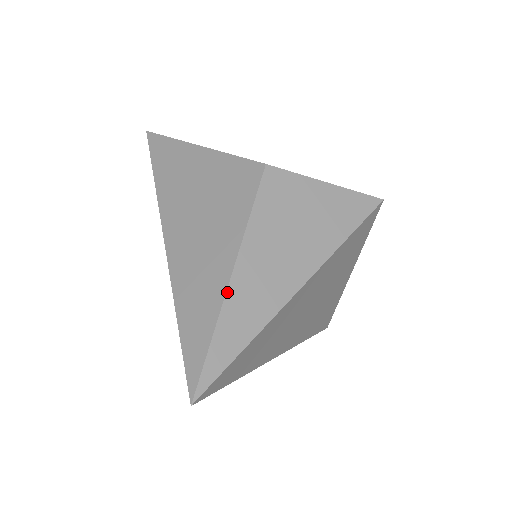
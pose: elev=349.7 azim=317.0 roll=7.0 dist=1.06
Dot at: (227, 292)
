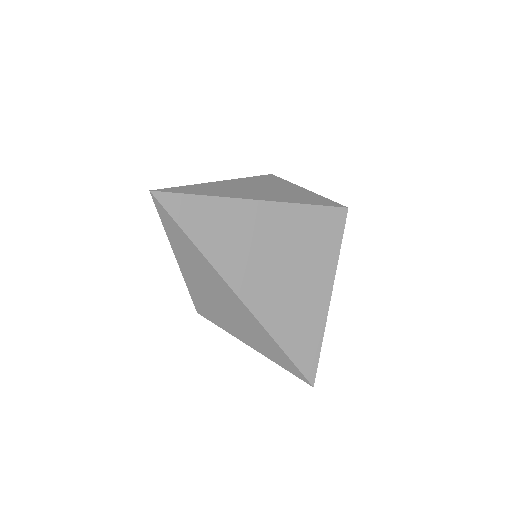
Dot at: (209, 183)
